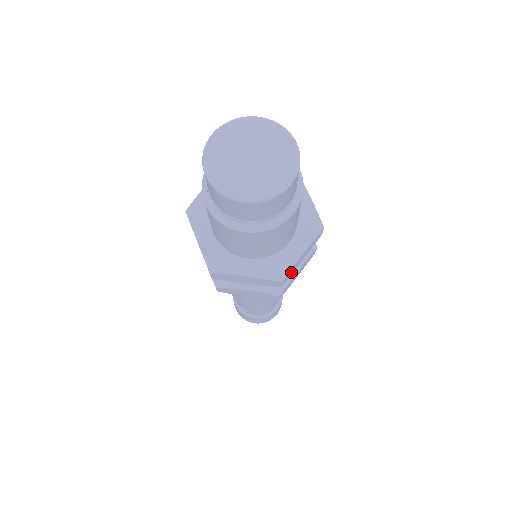
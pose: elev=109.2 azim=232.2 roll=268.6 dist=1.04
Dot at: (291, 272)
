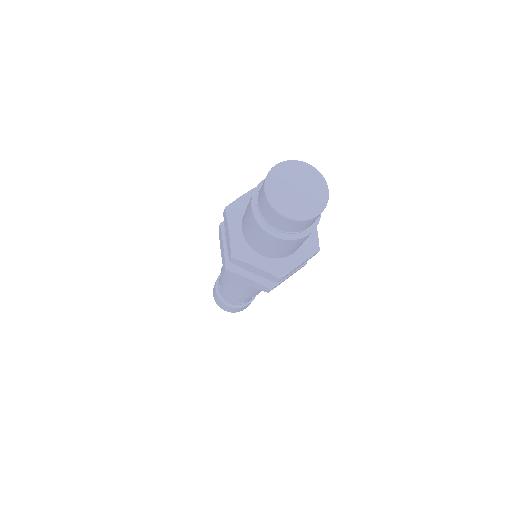
Dot at: occluded
